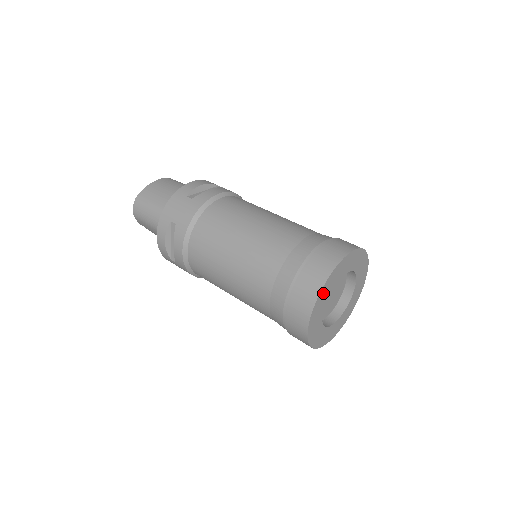
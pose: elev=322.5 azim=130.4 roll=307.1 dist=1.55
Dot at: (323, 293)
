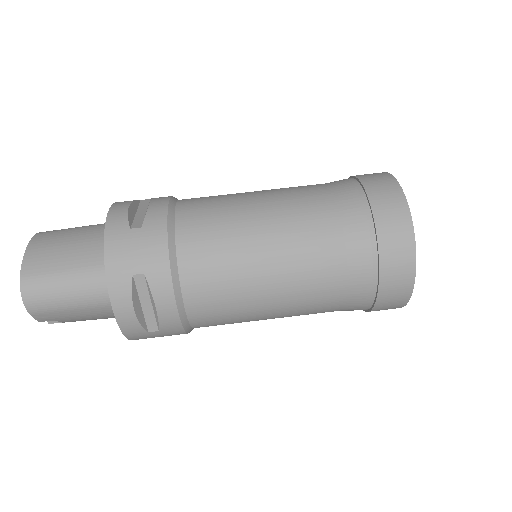
Dot at: occluded
